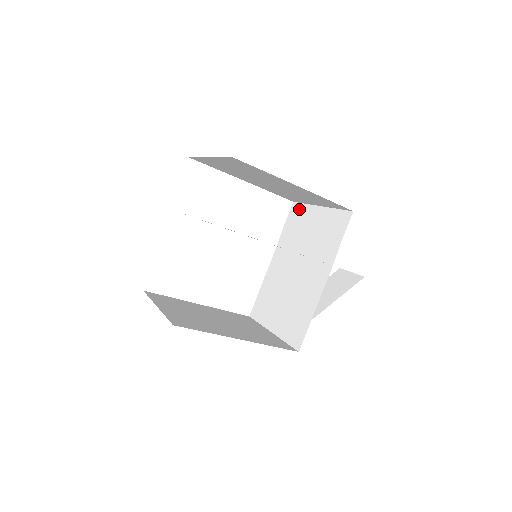
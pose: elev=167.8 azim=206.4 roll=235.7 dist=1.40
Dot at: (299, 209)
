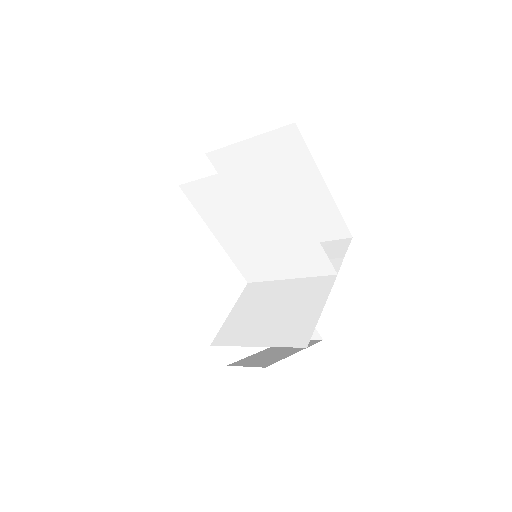
Dot at: occluded
